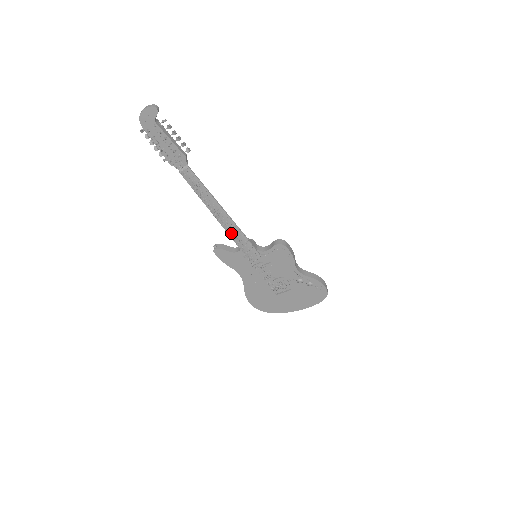
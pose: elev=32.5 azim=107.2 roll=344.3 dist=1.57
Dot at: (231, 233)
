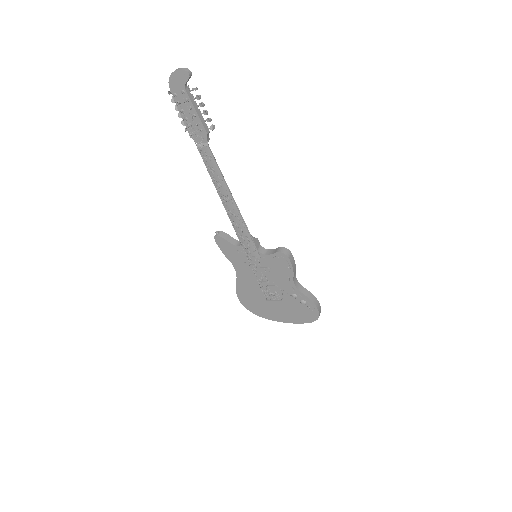
Dot at: (236, 226)
